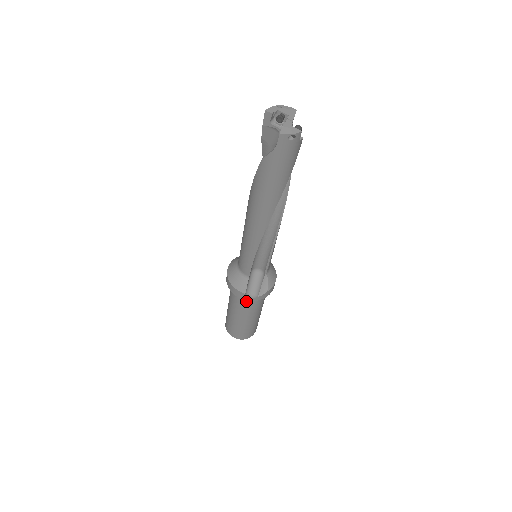
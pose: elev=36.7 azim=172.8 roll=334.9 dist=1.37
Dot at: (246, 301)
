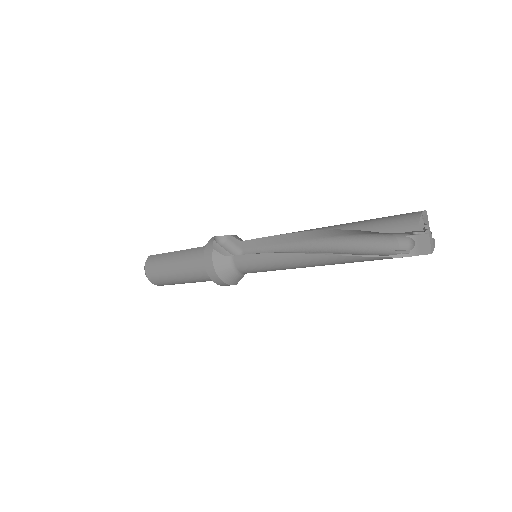
Dot at: occluded
